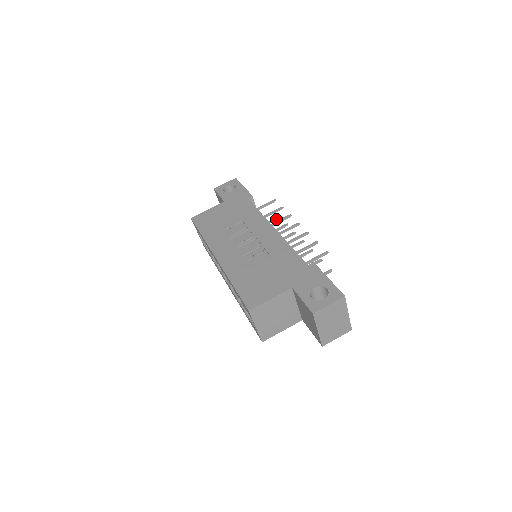
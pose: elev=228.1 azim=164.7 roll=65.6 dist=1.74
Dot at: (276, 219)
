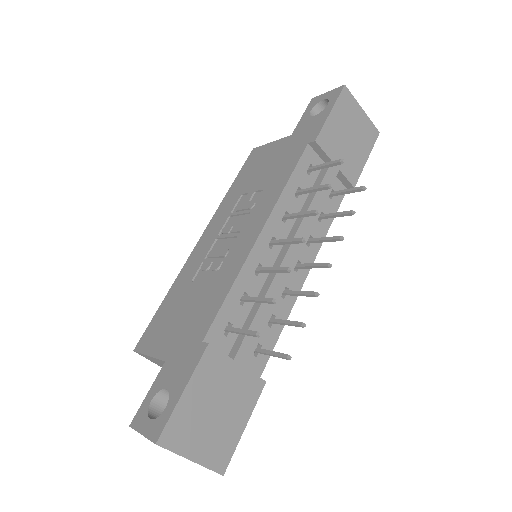
Dot at: (357, 190)
